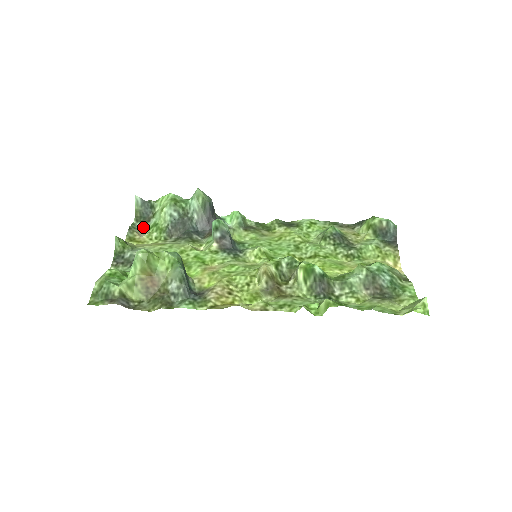
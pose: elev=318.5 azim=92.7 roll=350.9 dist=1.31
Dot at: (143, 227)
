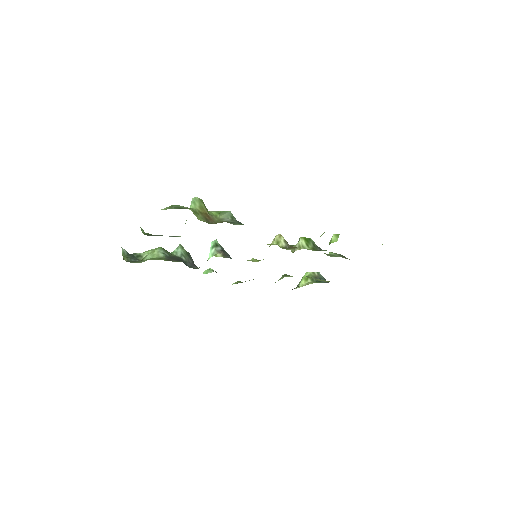
Dot at: (136, 262)
